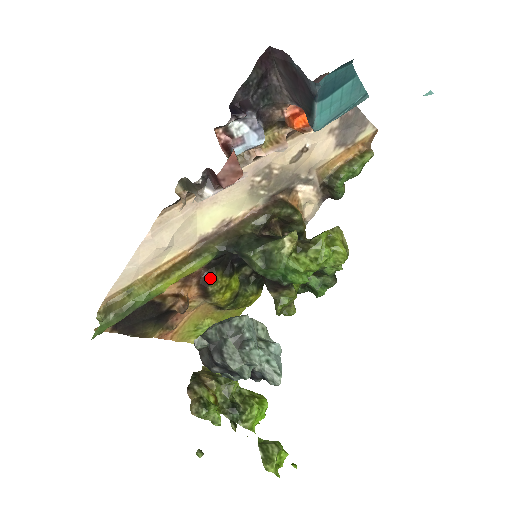
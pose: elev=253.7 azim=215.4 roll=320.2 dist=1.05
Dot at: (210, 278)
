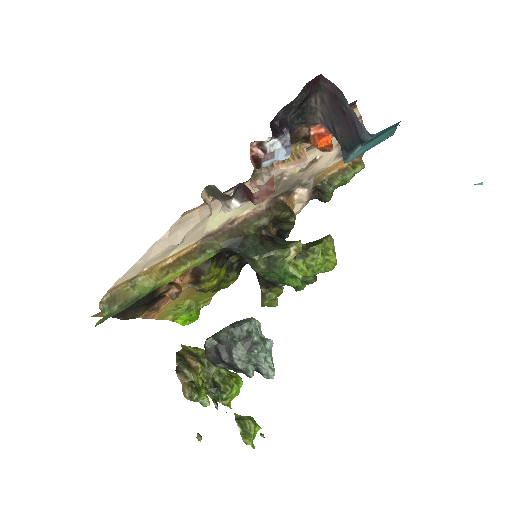
Dot at: (205, 269)
